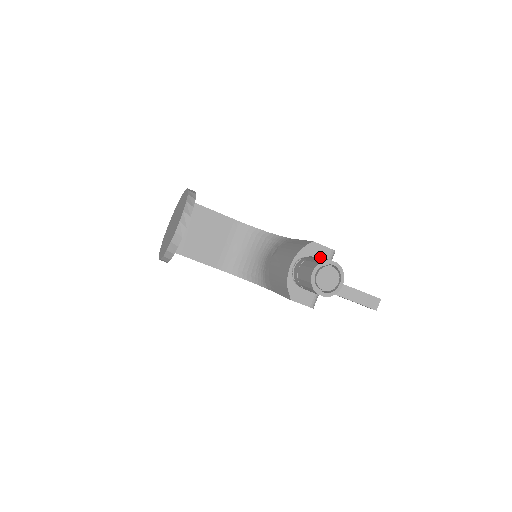
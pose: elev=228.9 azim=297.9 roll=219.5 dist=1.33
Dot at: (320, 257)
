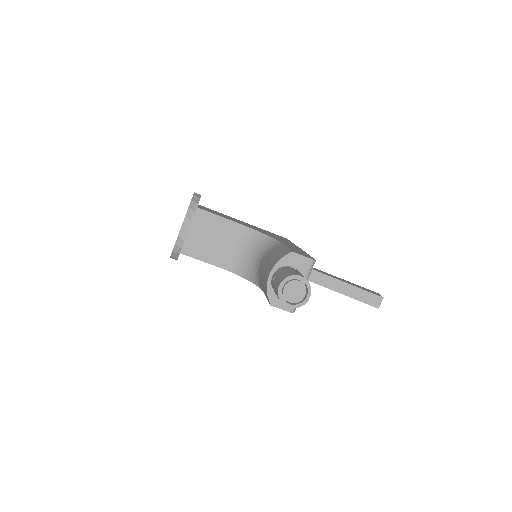
Dot at: (299, 266)
